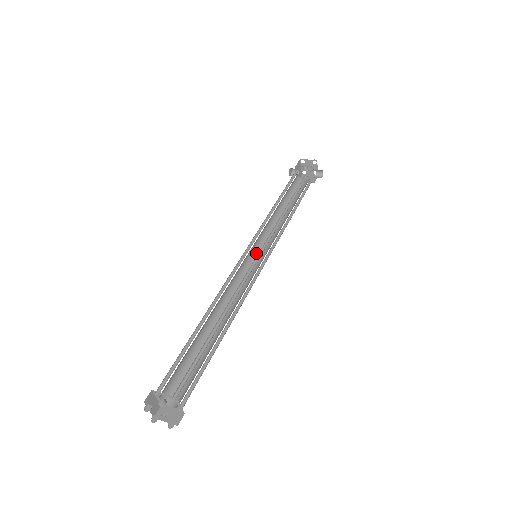
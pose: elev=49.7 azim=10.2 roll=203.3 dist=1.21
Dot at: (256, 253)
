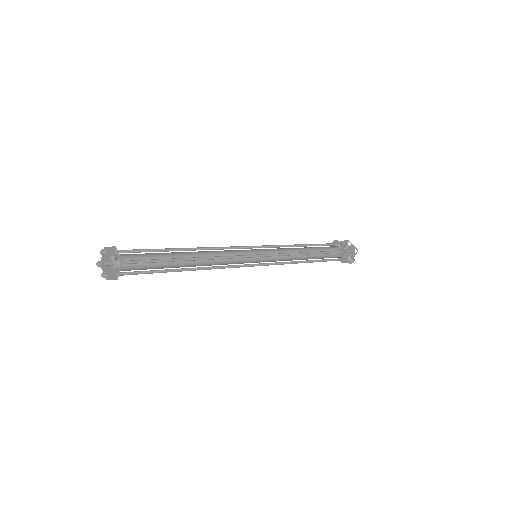
Dot at: occluded
